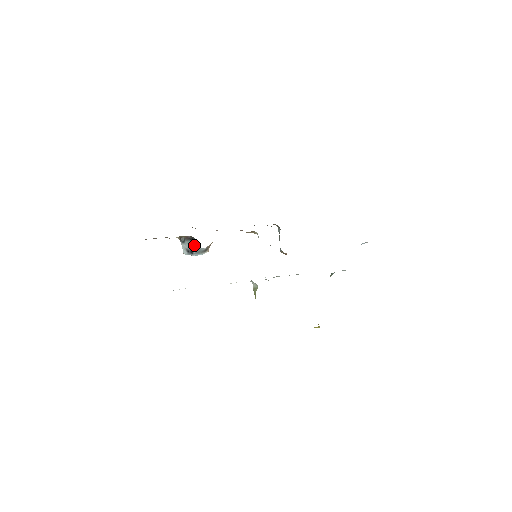
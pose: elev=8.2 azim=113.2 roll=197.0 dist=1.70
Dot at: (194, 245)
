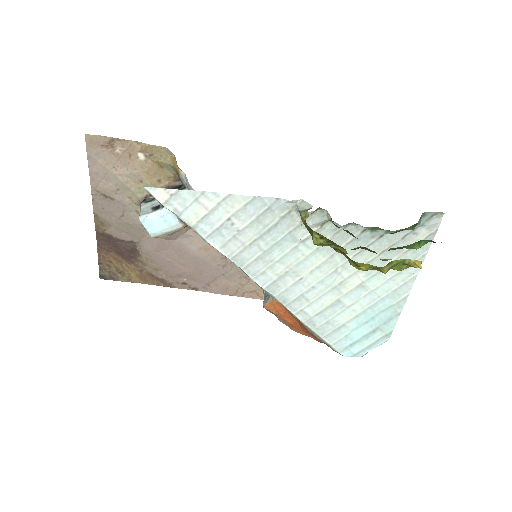
Dot at: (182, 189)
